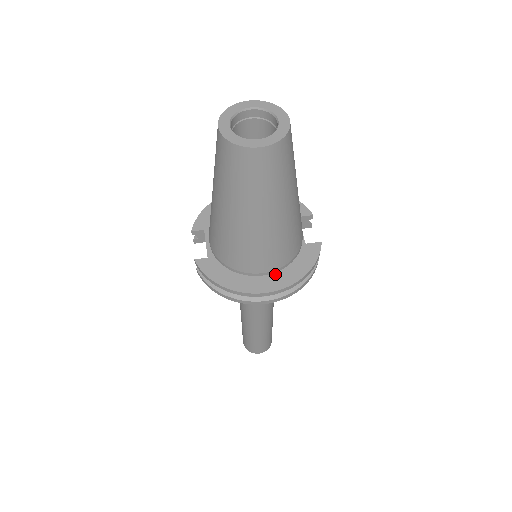
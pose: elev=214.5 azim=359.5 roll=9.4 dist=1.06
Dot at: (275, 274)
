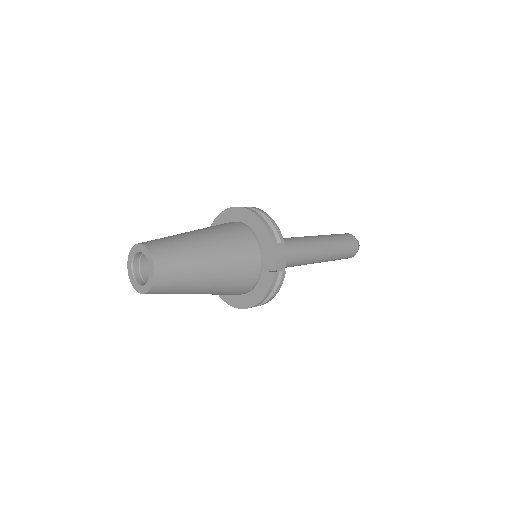
Dot at: (245, 295)
